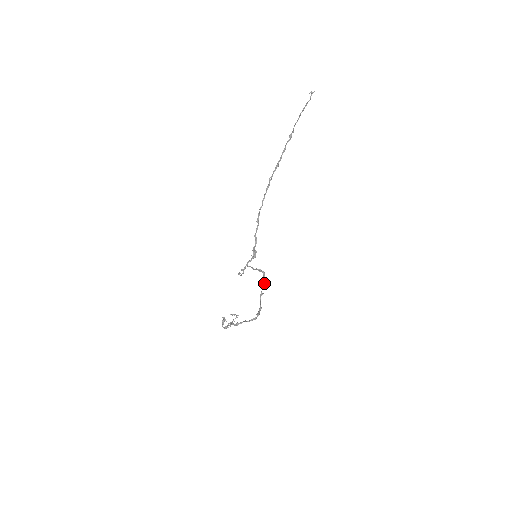
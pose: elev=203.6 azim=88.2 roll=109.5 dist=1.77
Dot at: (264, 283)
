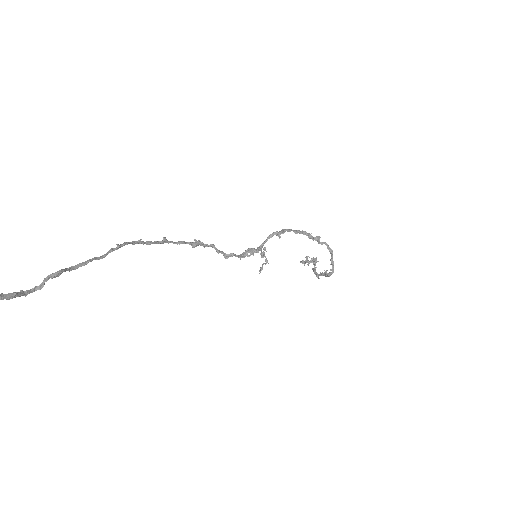
Dot at: (307, 235)
